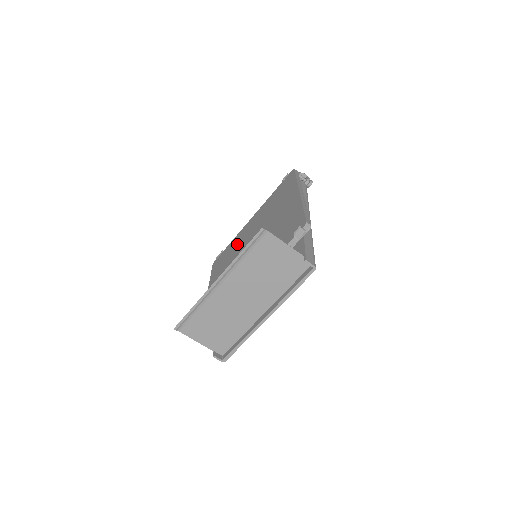
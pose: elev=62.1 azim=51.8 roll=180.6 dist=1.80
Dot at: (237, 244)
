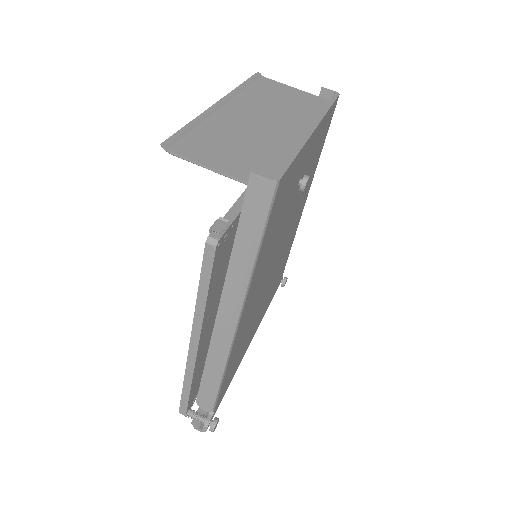
Dot at: occluded
